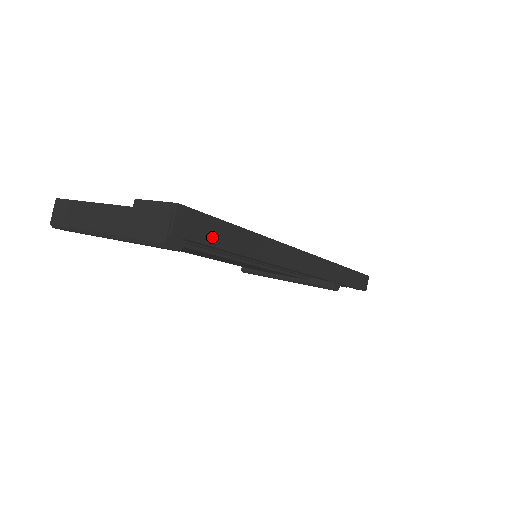
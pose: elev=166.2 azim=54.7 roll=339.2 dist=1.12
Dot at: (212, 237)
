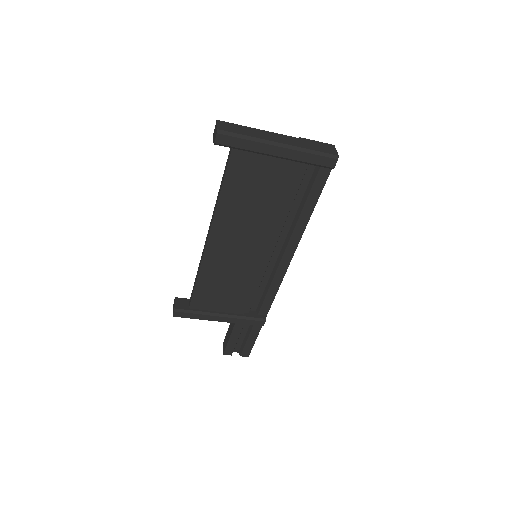
Dot at: (323, 182)
